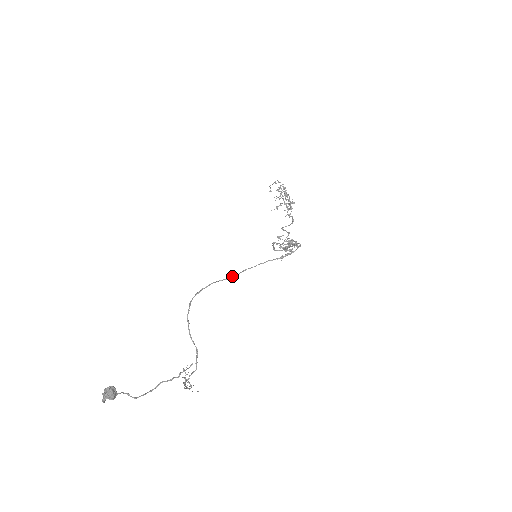
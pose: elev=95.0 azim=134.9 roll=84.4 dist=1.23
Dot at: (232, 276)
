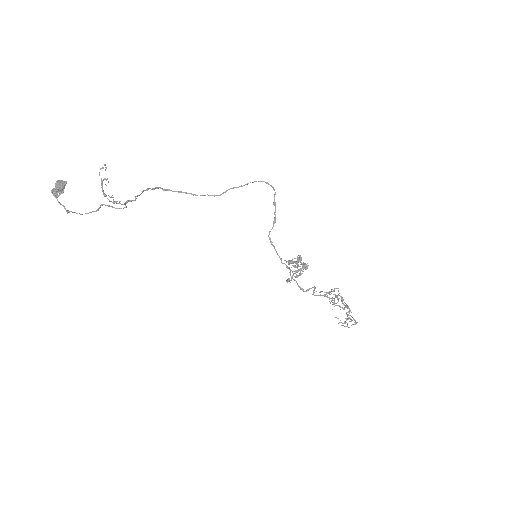
Dot at: (205, 195)
